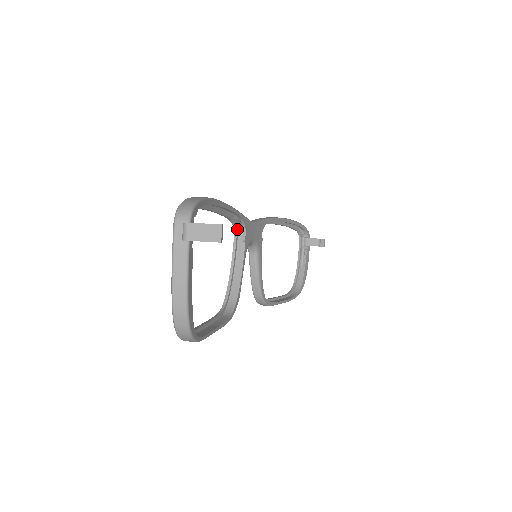
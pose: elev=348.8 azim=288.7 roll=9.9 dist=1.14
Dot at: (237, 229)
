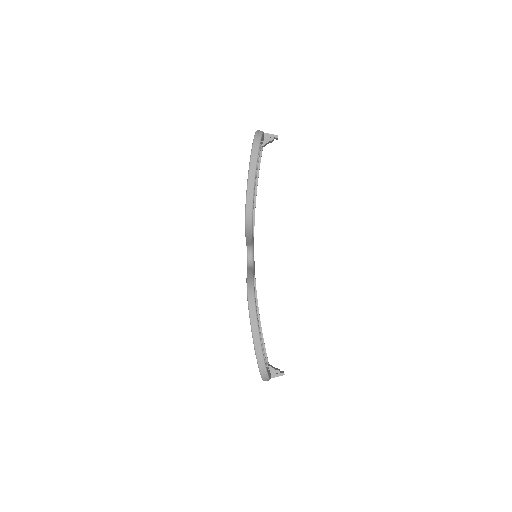
Dot at: occluded
